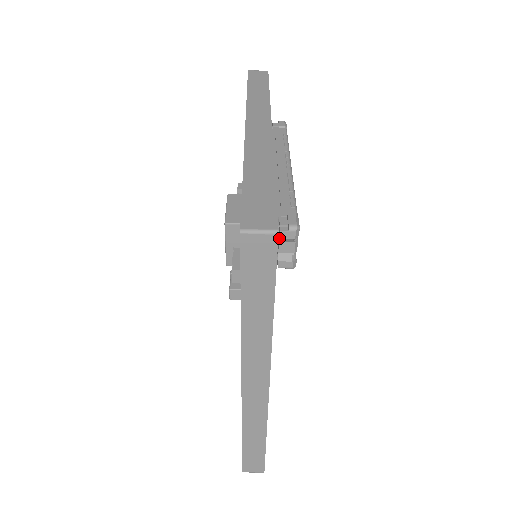
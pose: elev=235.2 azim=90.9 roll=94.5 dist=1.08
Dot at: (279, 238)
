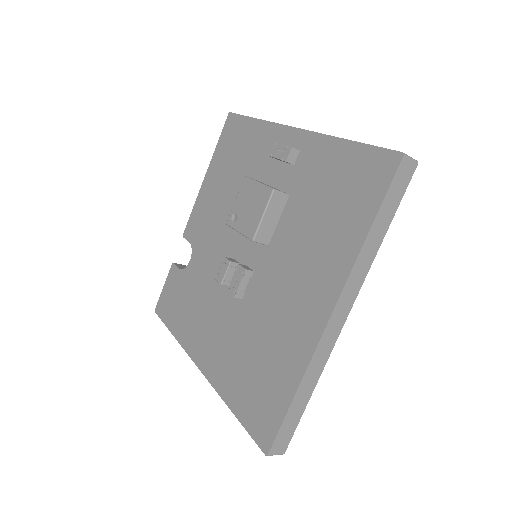
Dot at: occluded
